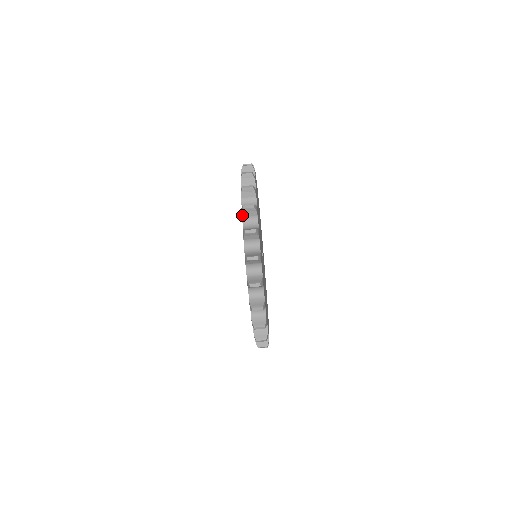
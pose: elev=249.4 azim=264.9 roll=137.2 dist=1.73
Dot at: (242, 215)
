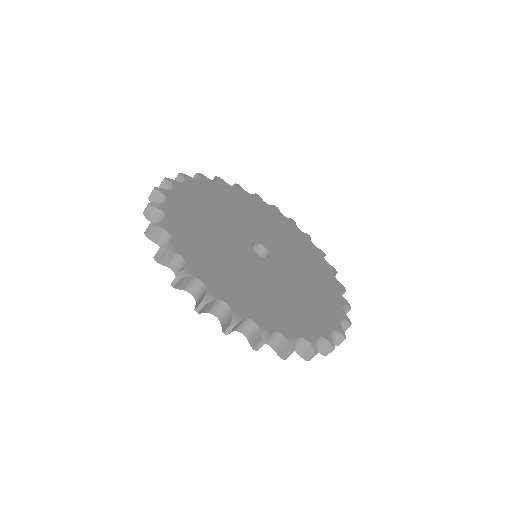
Dot at: occluded
